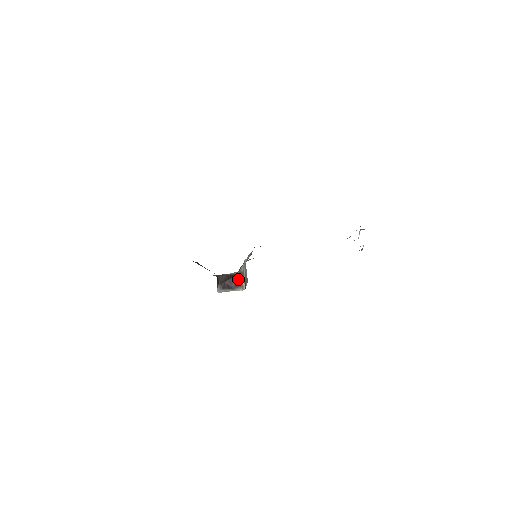
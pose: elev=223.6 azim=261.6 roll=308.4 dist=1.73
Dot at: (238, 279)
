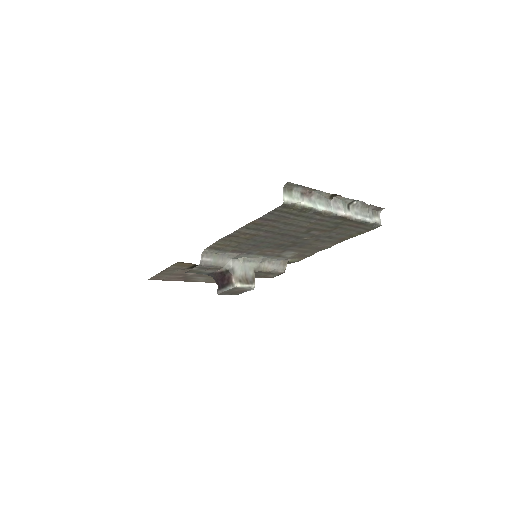
Dot at: (228, 277)
